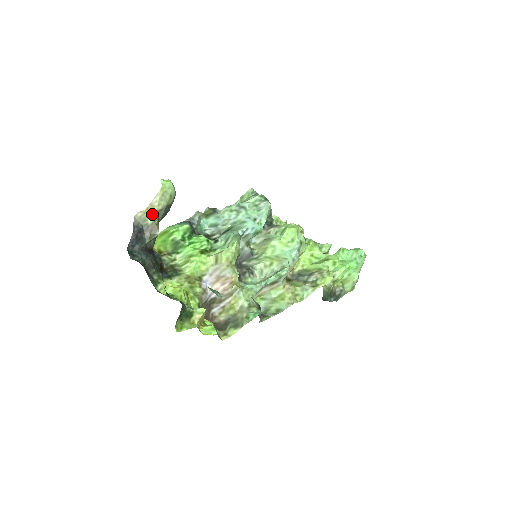
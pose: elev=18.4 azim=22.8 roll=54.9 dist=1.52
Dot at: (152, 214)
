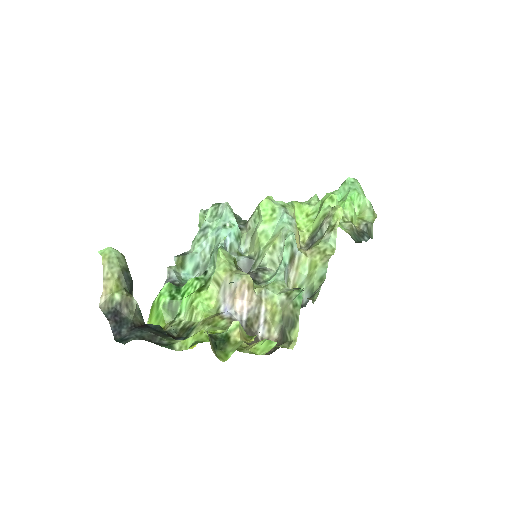
Dot at: (114, 289)
